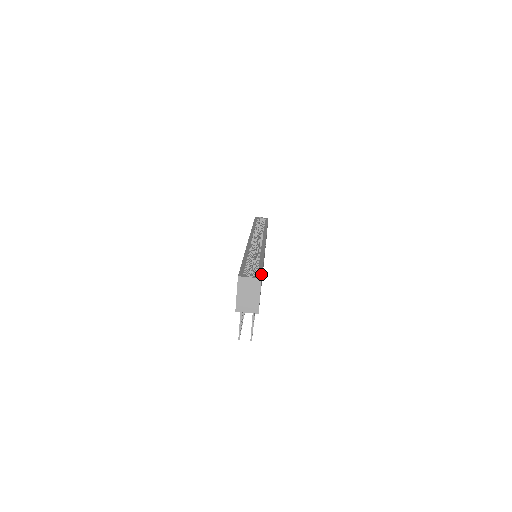
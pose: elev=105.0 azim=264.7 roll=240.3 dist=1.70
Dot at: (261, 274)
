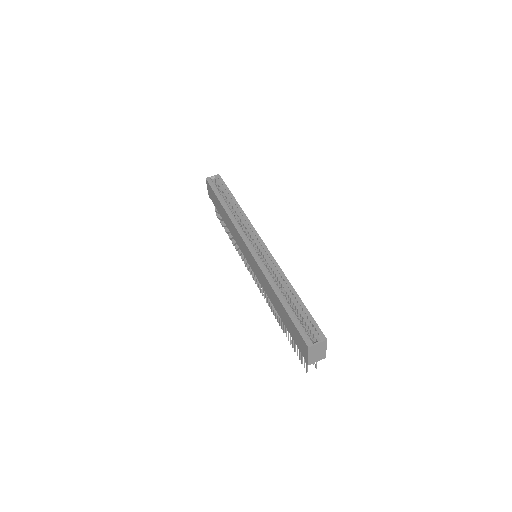
Dot at: (321, 331)
